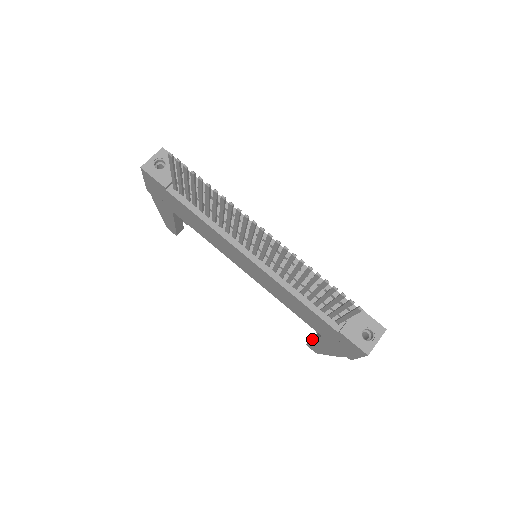
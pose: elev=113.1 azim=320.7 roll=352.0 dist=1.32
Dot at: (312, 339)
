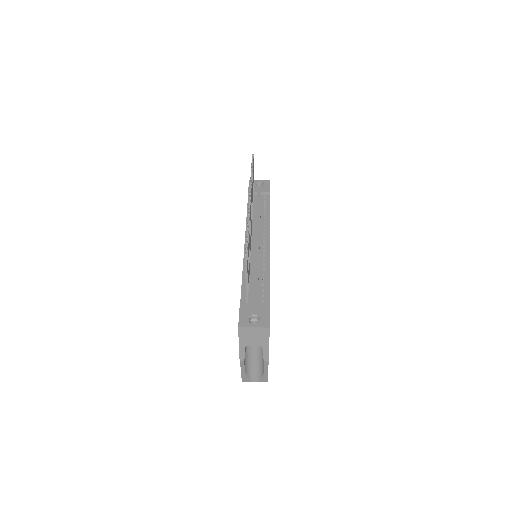
Dot at: occluded
